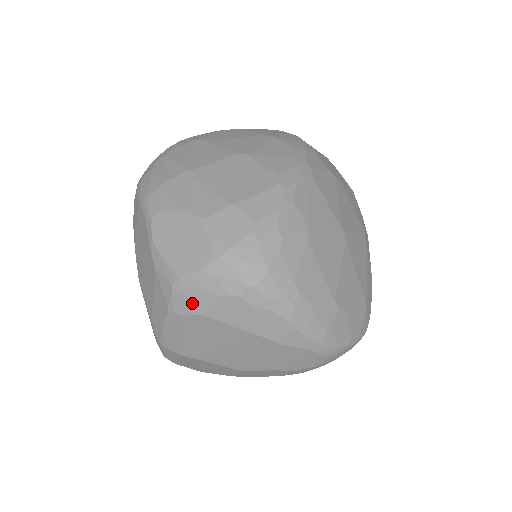
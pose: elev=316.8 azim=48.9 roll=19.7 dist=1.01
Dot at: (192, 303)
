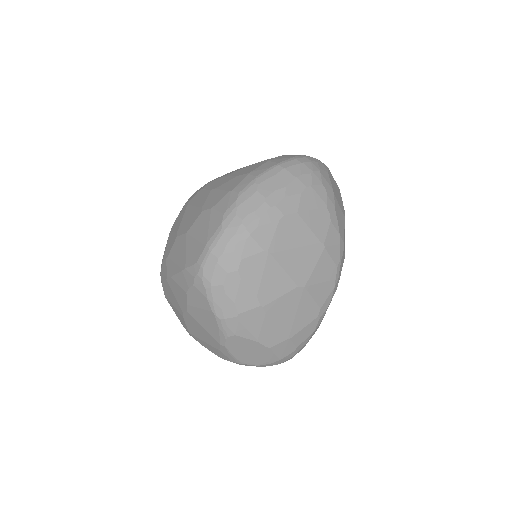
Dot at: occluded
